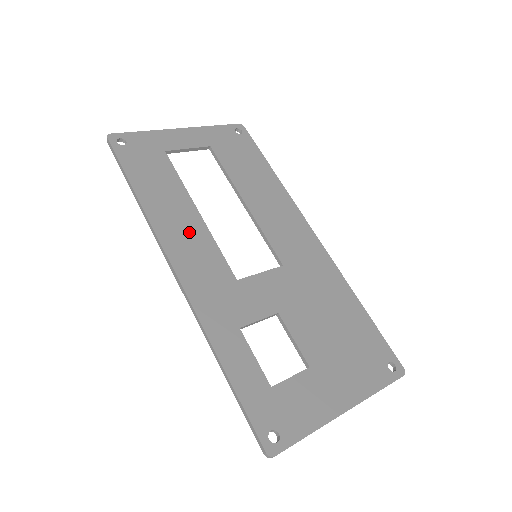
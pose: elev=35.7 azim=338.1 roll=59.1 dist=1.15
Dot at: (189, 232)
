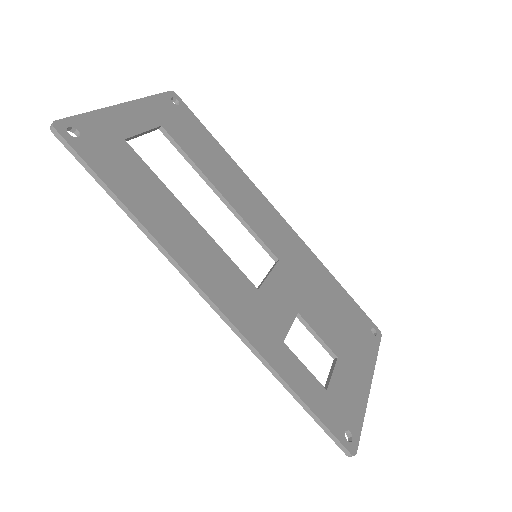
Dot at: (198, 246)
